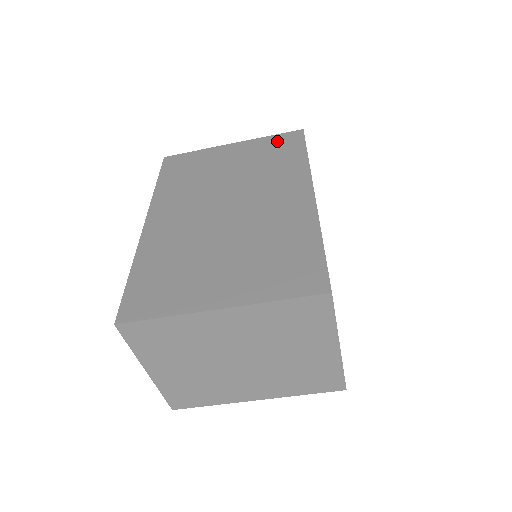
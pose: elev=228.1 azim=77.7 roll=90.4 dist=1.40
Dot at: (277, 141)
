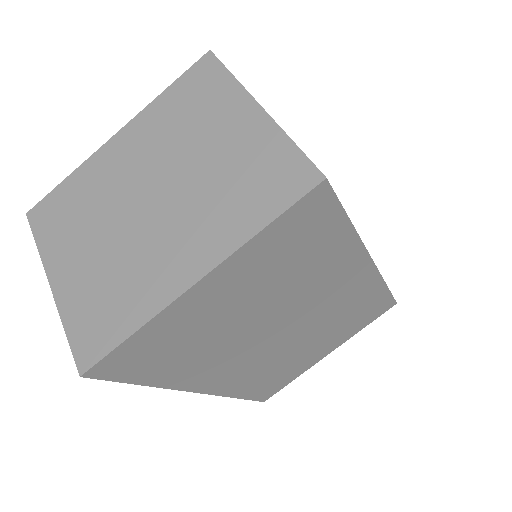
Dot at: occluded
